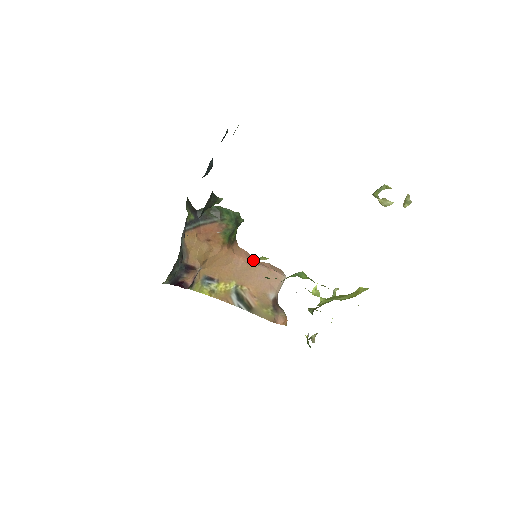
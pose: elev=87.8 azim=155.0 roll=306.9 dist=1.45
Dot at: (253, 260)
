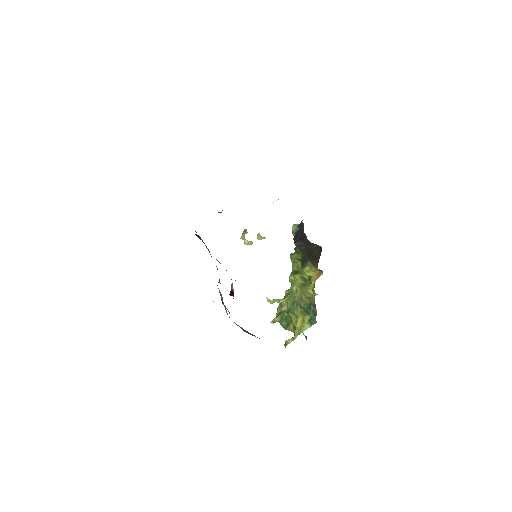
Dot at: occluded
